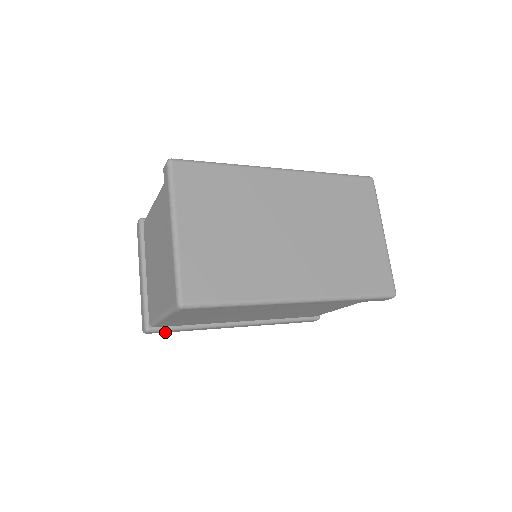
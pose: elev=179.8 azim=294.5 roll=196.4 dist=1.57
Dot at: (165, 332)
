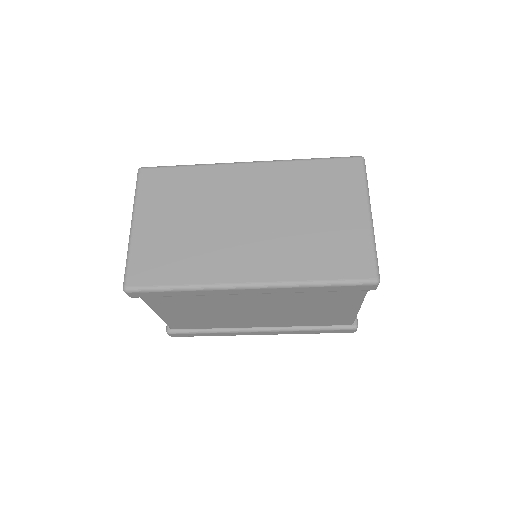
Dot at: (189, 336)
